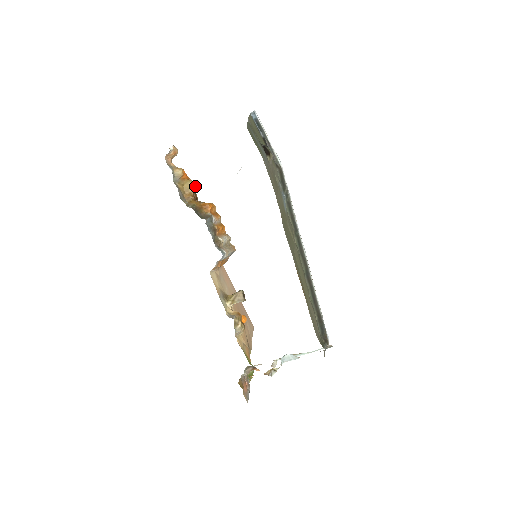
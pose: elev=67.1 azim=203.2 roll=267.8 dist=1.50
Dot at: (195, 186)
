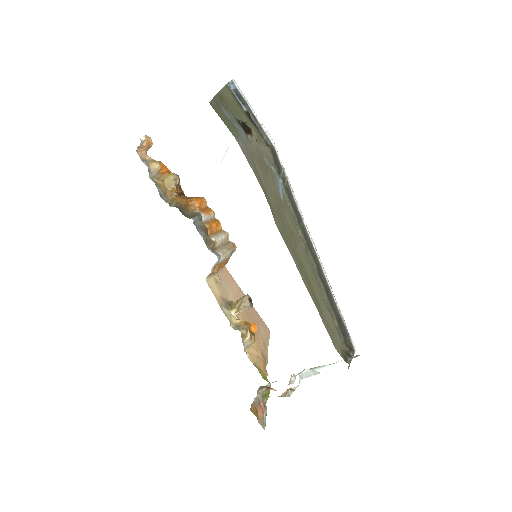
Dot at: (178, 180)
